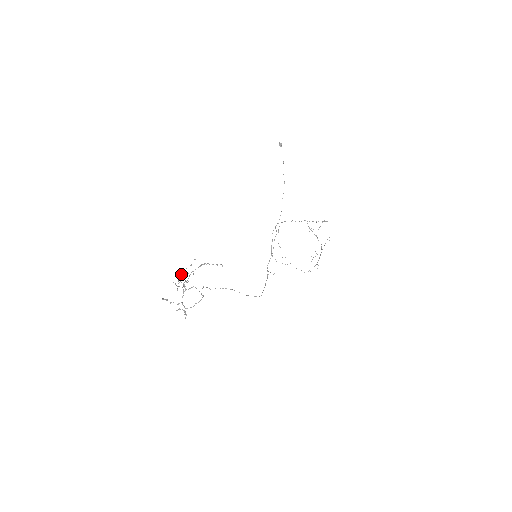
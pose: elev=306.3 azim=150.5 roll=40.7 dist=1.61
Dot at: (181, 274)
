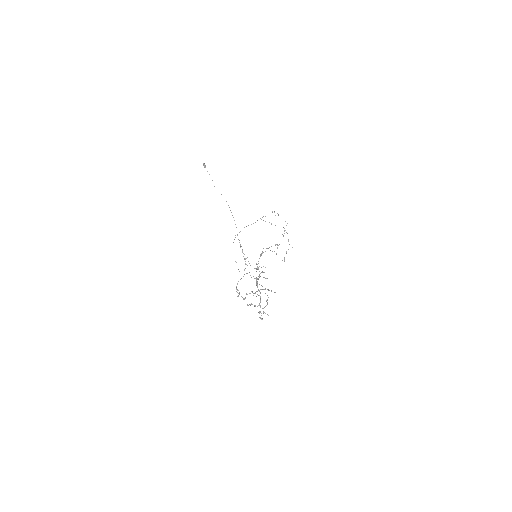
Dot at: occluded
